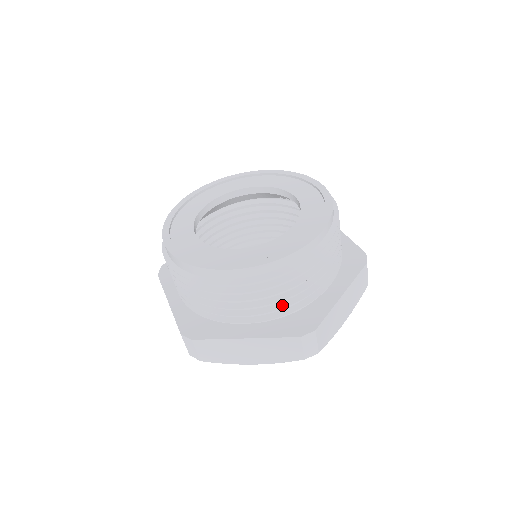
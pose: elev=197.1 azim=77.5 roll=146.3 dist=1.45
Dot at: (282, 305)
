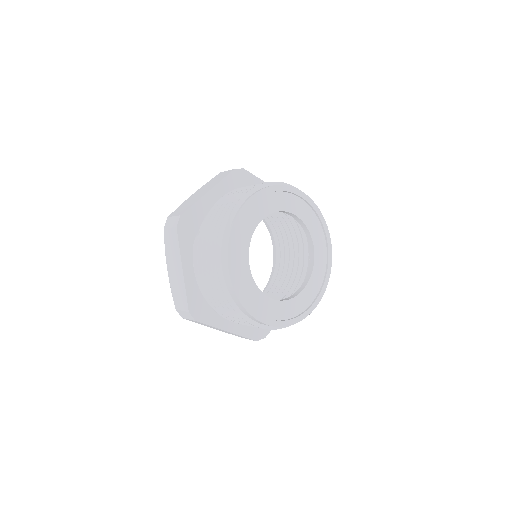
Dot at: occluded
